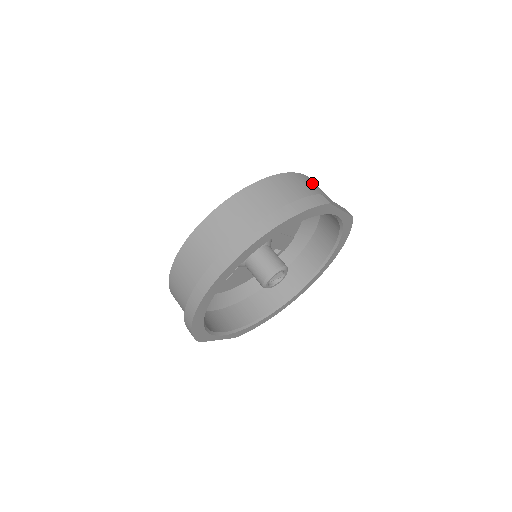
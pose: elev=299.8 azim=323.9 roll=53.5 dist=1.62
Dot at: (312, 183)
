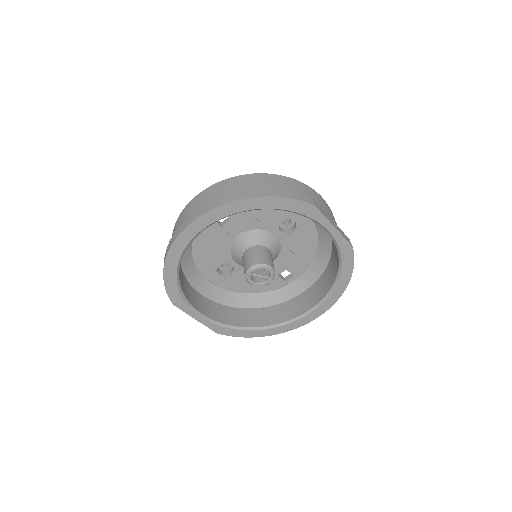
Dot at: (320, 200)
